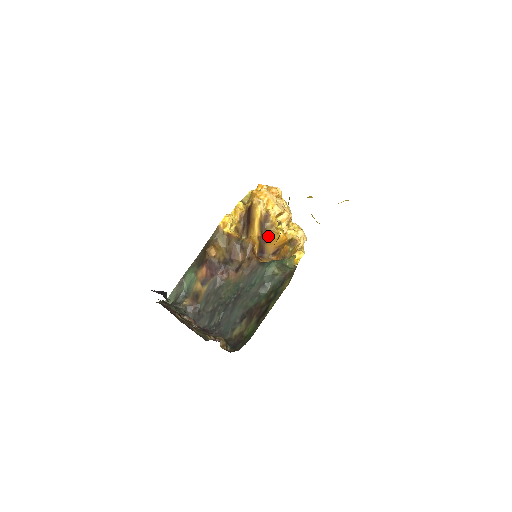
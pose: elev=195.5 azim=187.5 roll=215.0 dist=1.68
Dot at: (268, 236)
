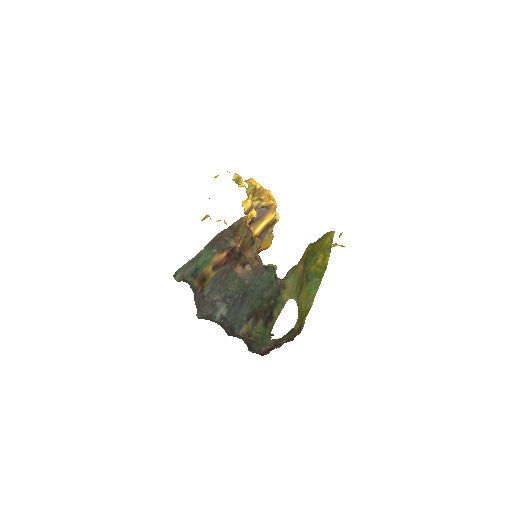
Dot at: (264, 239)
